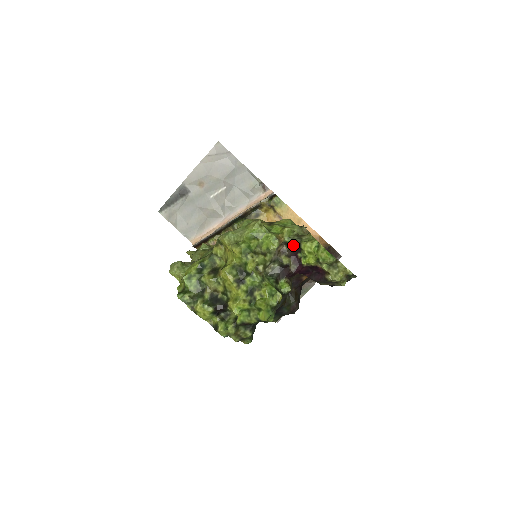
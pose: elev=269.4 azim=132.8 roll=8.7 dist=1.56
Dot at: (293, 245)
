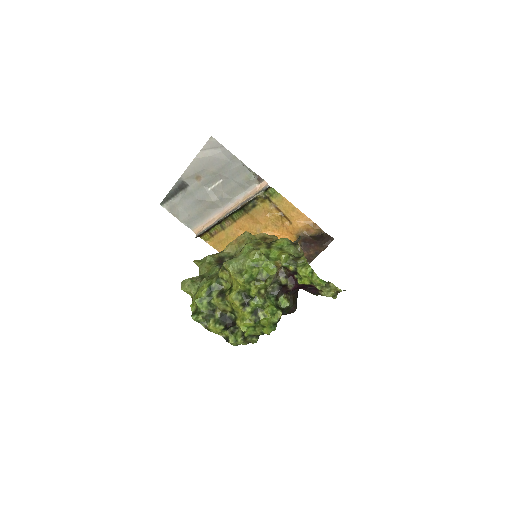
Dot at: (290, 269)
